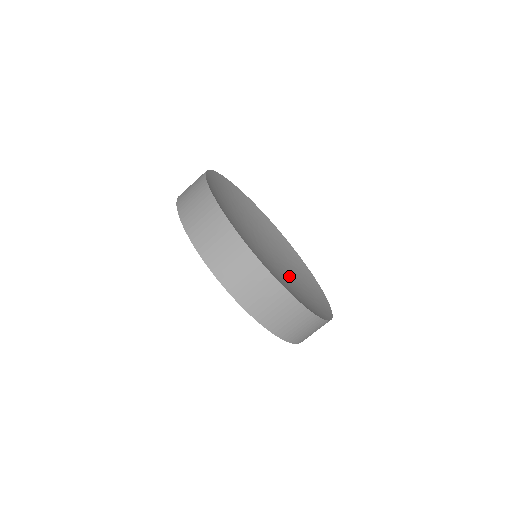
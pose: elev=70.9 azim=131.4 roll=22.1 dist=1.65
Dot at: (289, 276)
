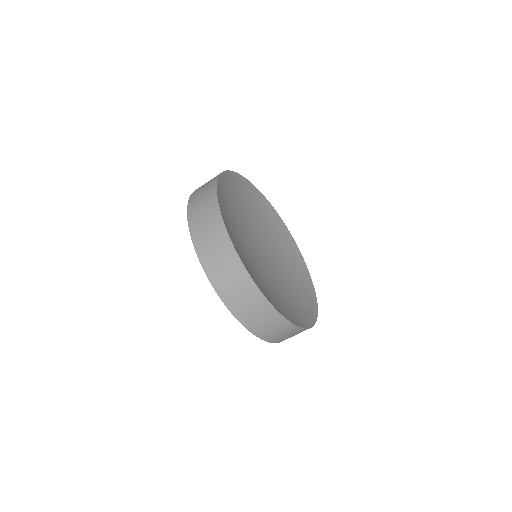
Dot at: (270, 240)
